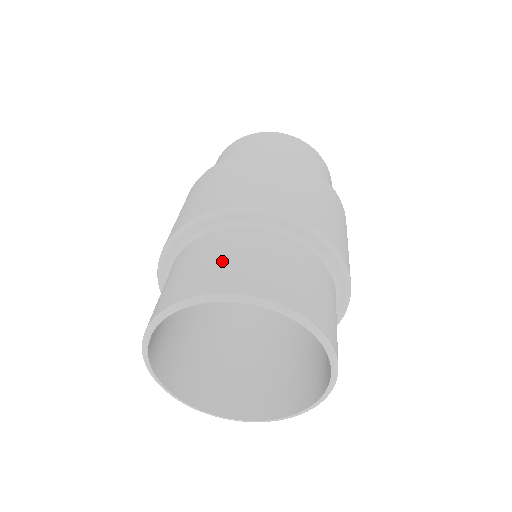
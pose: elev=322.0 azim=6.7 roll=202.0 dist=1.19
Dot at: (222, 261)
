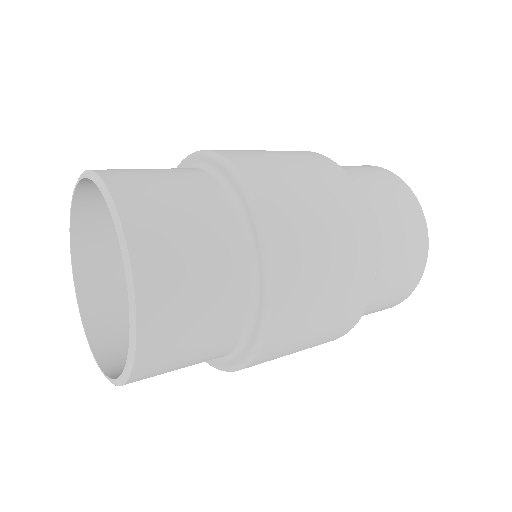
Dot at: occluded
